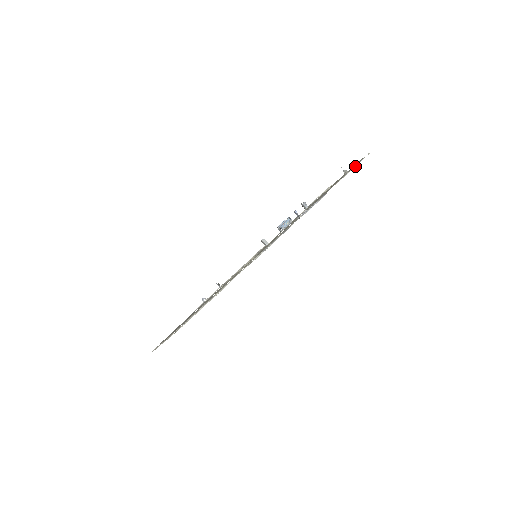
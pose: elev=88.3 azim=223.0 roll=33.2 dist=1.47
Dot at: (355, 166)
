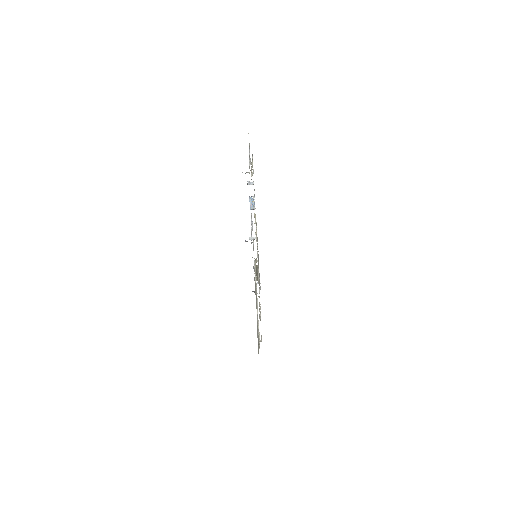
Dot at: occluded
